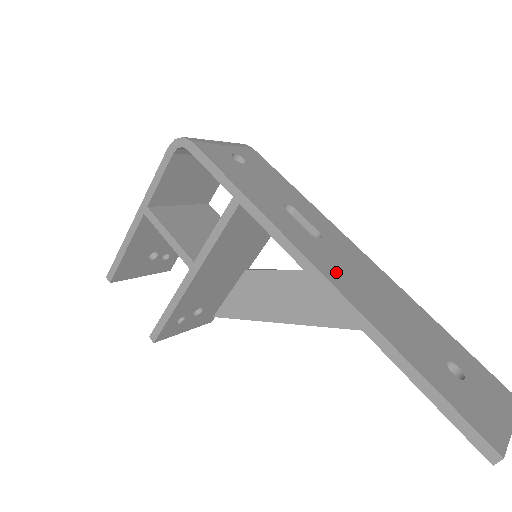
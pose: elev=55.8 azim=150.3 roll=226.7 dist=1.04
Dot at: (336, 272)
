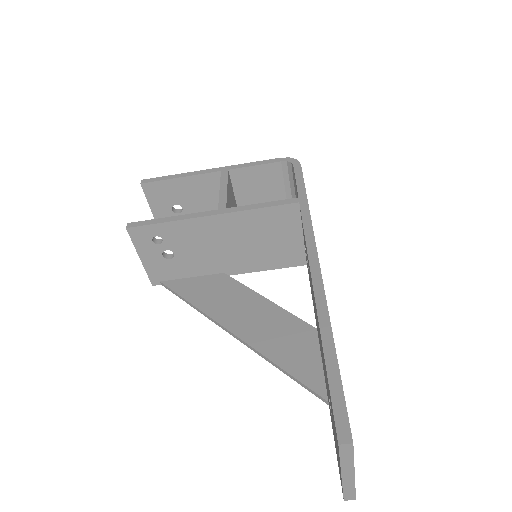
Dot at: occluded
